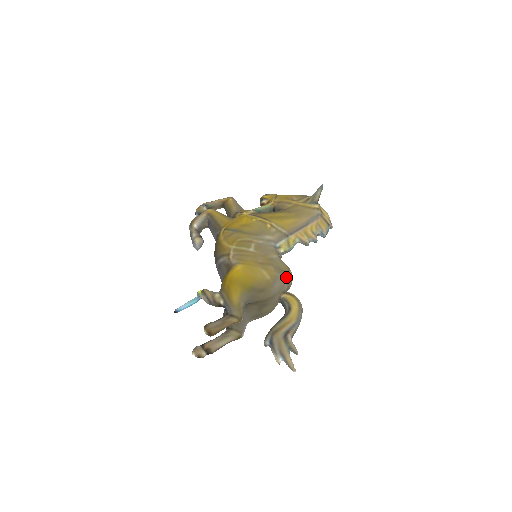
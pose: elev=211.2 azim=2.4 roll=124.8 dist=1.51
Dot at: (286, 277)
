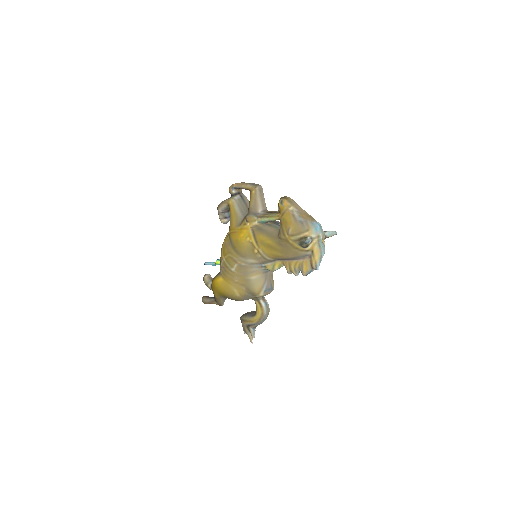
Dot at: (255, 297)
